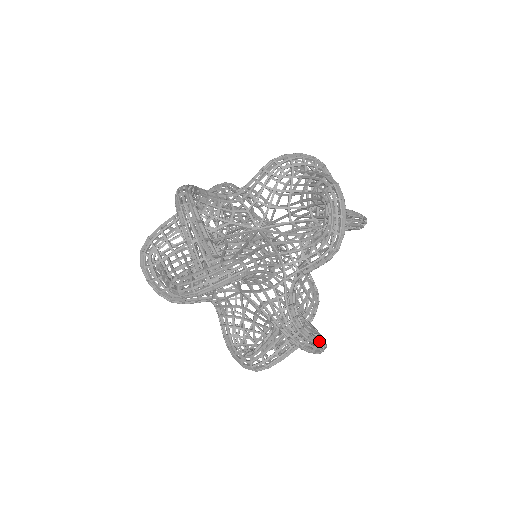
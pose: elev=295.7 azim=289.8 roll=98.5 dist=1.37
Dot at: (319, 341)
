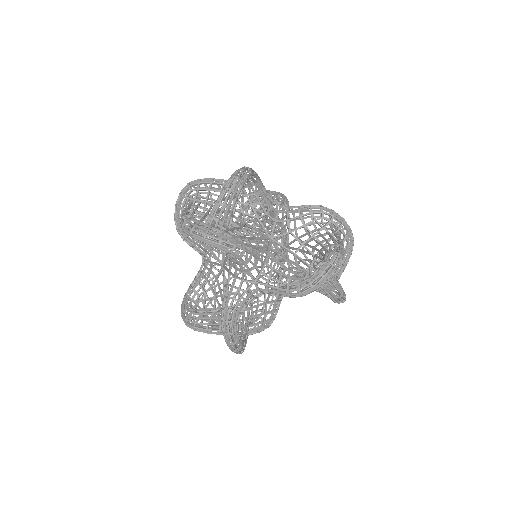
Dot at: (340, 223)
